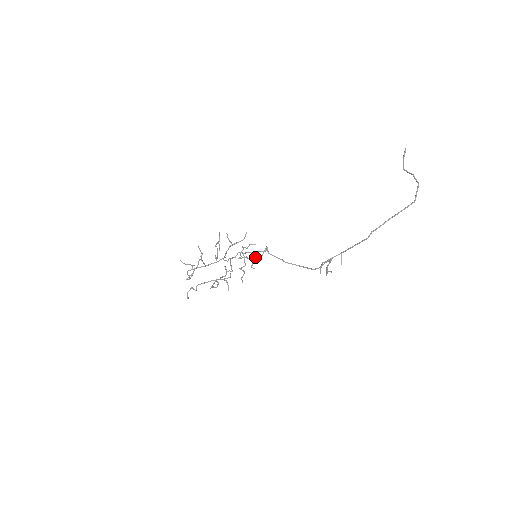
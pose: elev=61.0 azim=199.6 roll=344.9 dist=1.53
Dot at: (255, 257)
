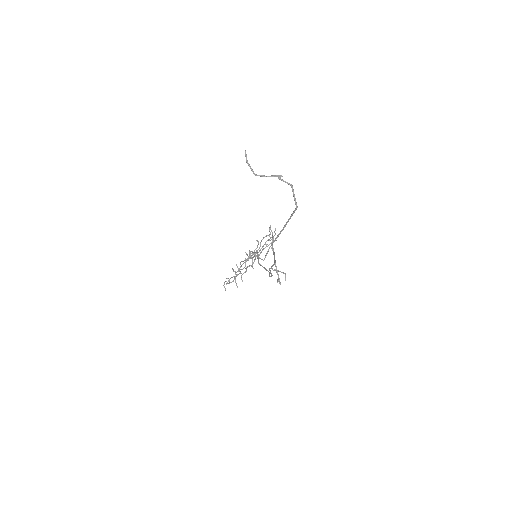
Dot at: (255, 257)
